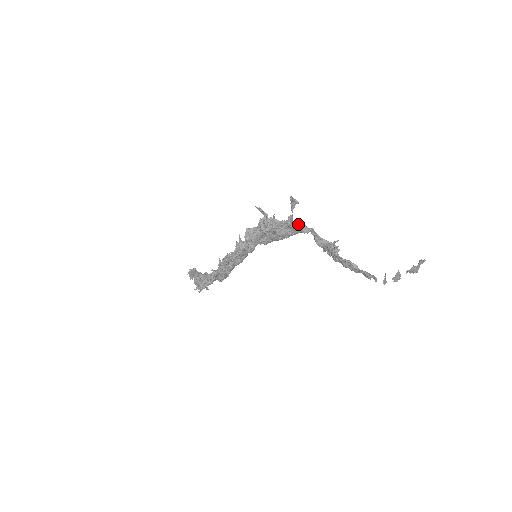
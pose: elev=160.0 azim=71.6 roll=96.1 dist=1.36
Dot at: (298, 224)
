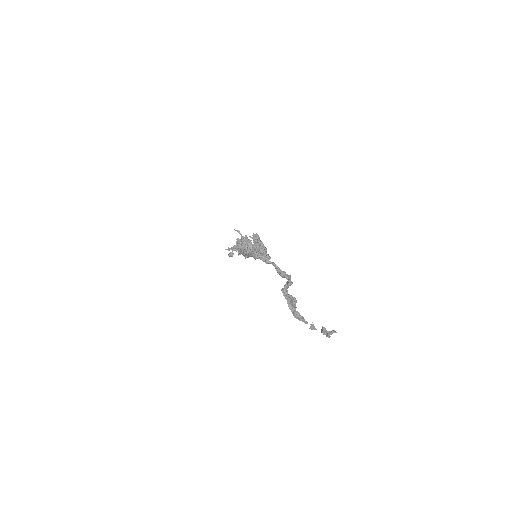
Dot at: (263, 254)
